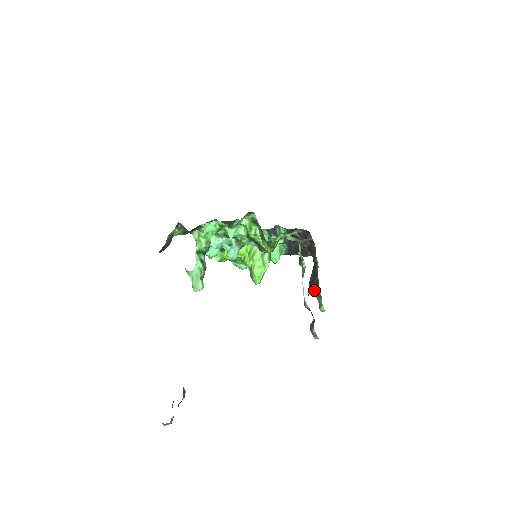
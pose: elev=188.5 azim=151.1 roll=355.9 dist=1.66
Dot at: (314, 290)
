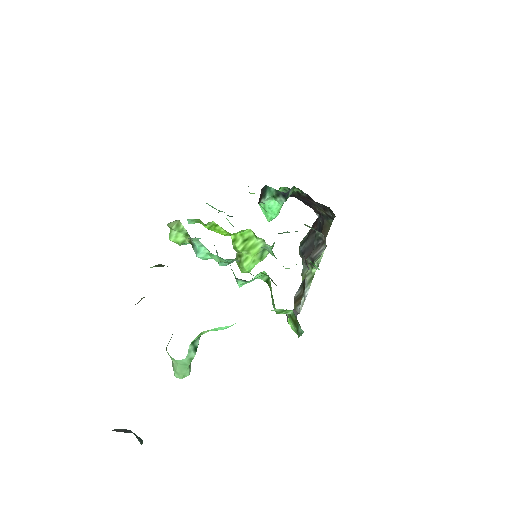
Dot at: (305, 262)
